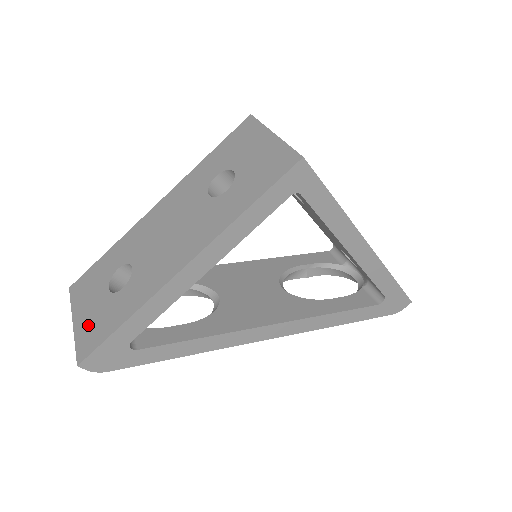
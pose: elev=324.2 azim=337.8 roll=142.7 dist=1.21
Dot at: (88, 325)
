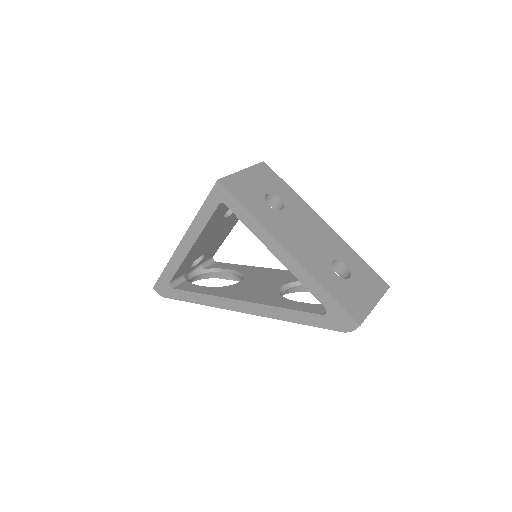
Dot at: occluded
